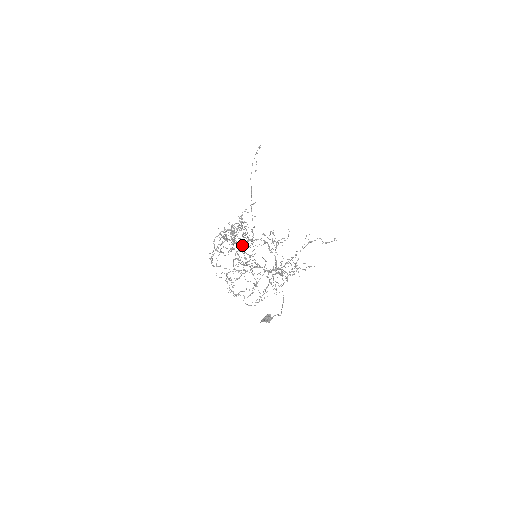
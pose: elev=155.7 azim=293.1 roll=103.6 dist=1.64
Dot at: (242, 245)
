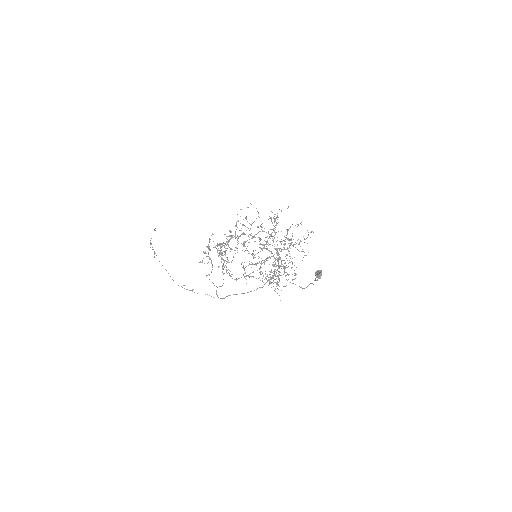
Dot at: occluded
